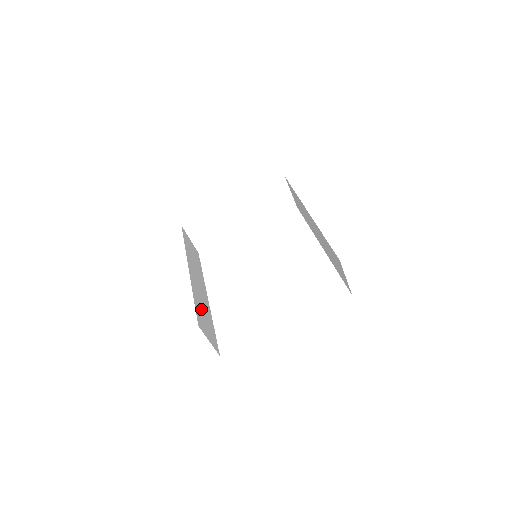
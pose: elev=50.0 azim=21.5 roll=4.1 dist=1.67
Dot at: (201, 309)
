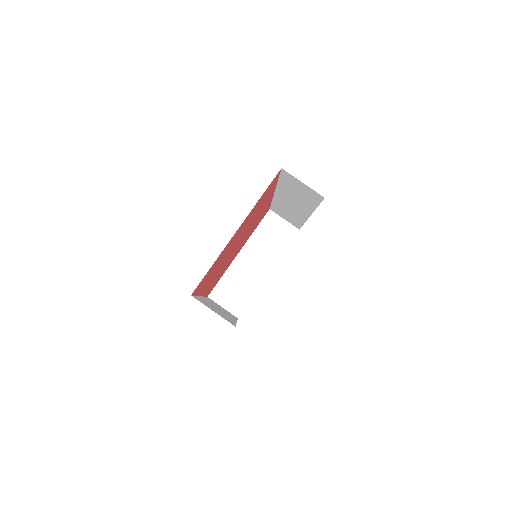
Dot at: (210, 306)
